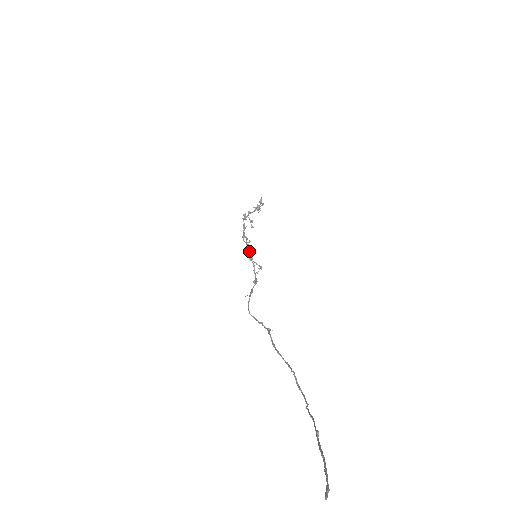
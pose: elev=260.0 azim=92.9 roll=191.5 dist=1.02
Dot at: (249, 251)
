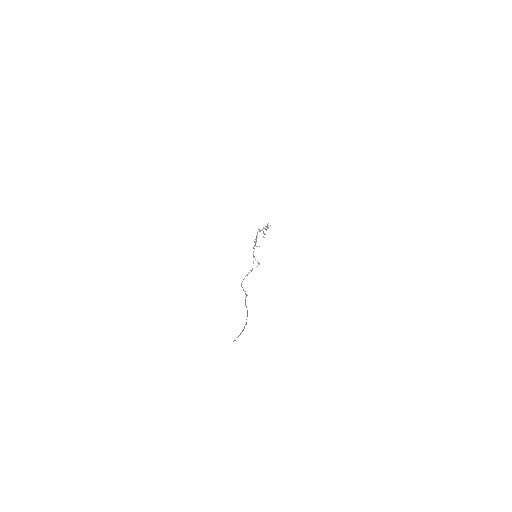
Dot at: occluded
